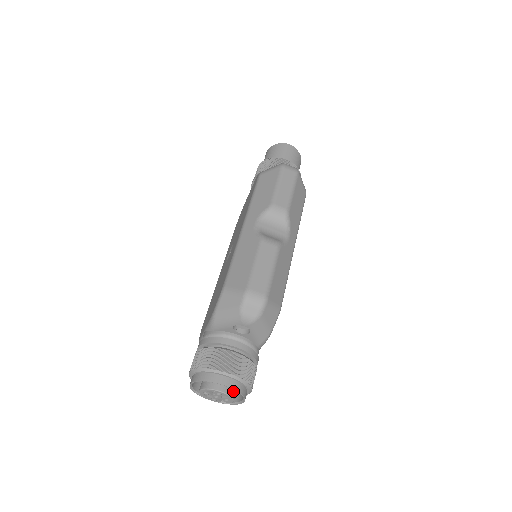
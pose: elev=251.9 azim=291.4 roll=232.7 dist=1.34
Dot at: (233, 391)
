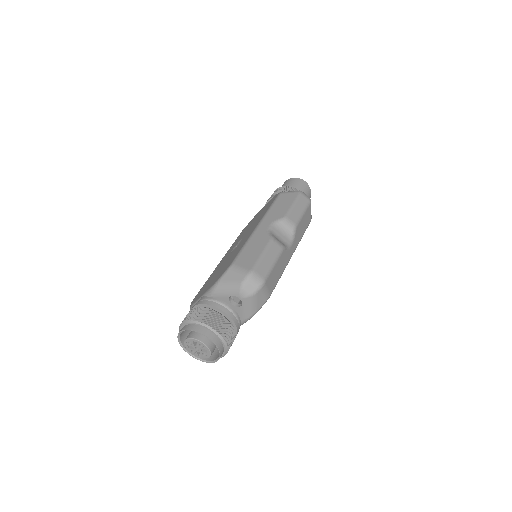
Dot at: (213, 348)
